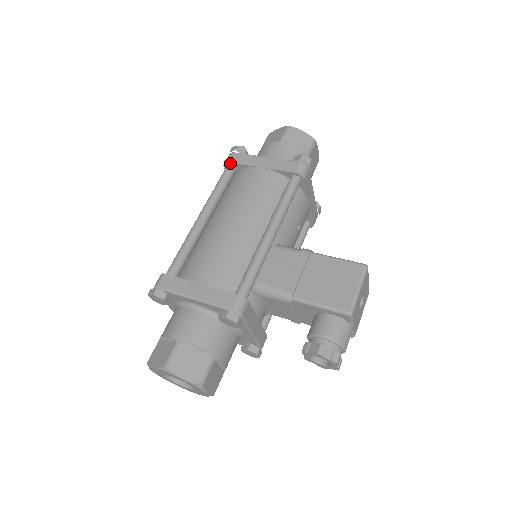
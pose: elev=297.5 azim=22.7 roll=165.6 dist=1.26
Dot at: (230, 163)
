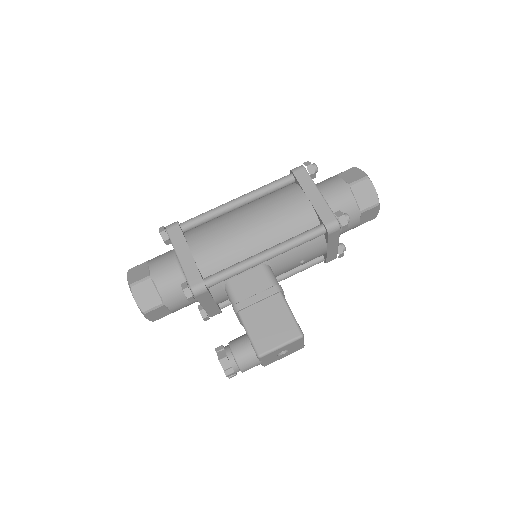
Dot at: (294, 174)
